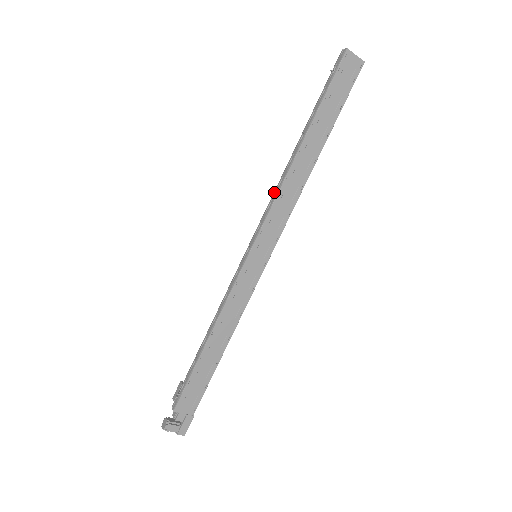
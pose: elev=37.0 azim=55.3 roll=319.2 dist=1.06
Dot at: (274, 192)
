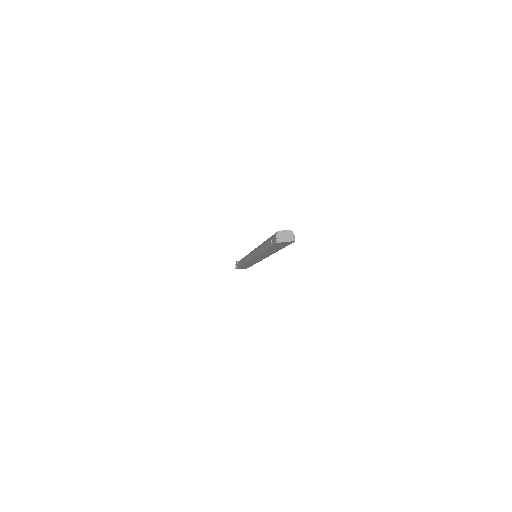
Dot at: (255, 252)
